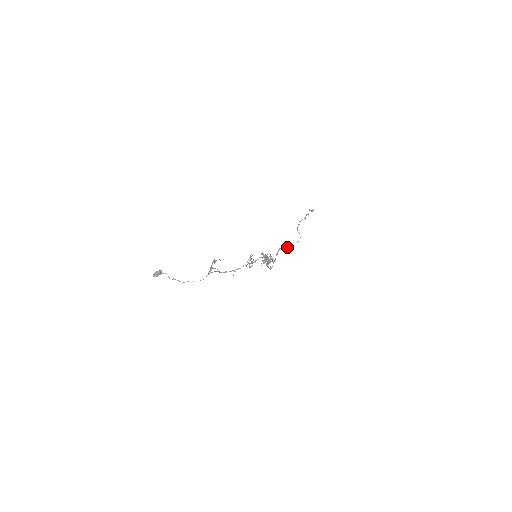
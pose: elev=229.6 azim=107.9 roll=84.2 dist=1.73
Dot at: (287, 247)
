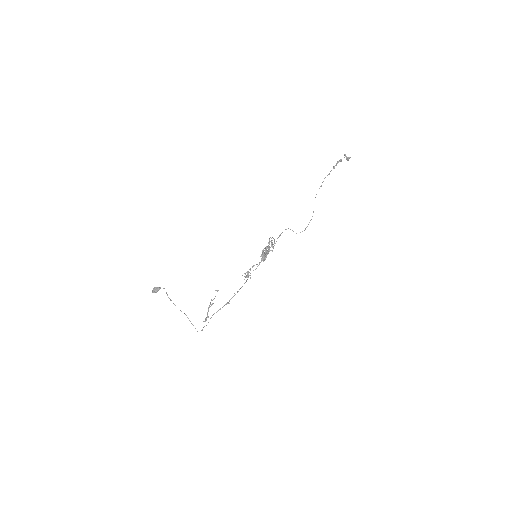
Dot at: (293, 231)
